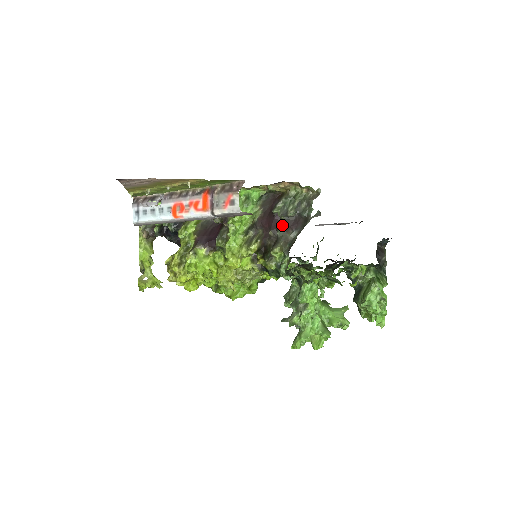
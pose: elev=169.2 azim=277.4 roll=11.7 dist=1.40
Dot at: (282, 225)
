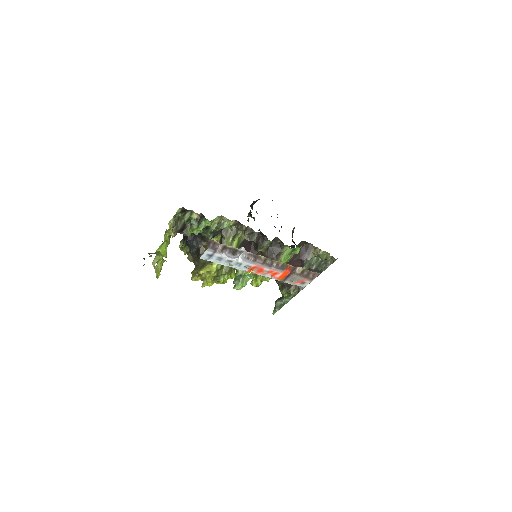
Dot at: occluded
